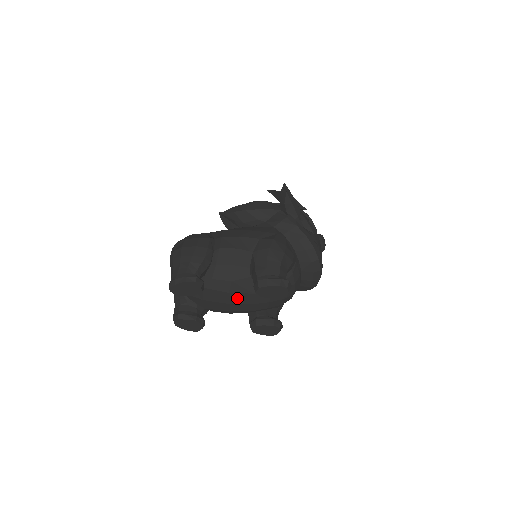
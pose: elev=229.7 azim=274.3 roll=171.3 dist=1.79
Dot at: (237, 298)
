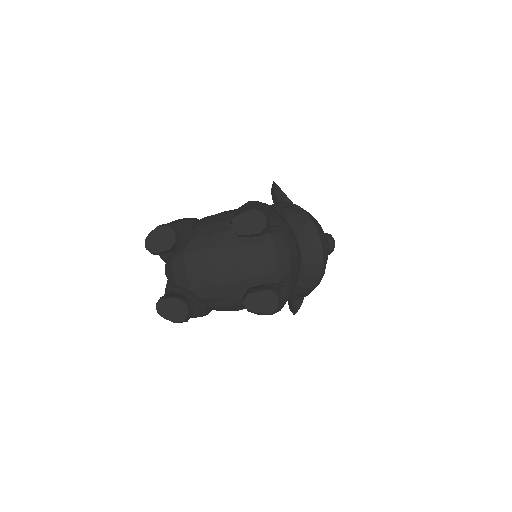
Dot at: (220, 257)
